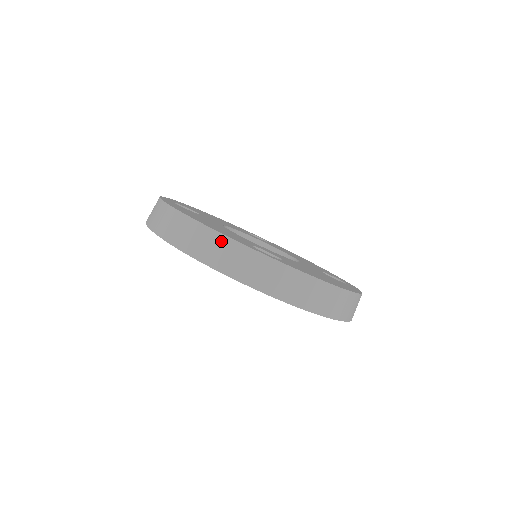
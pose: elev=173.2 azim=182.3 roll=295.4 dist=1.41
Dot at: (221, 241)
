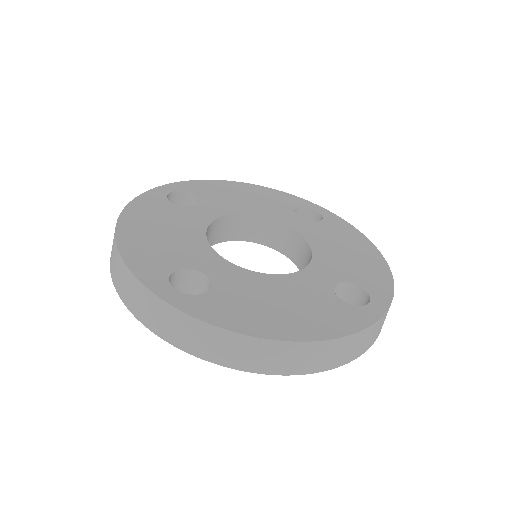
Dot at: (124, 271)
